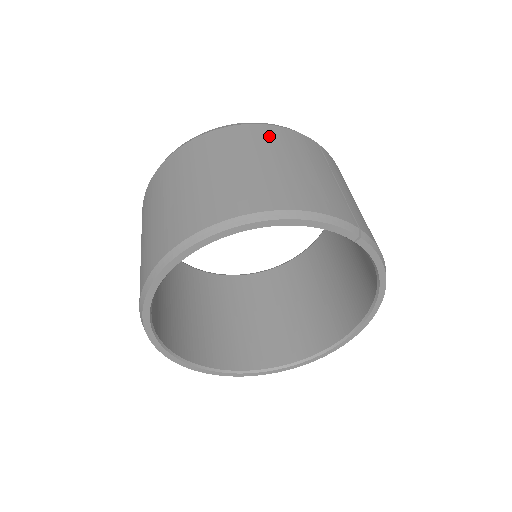
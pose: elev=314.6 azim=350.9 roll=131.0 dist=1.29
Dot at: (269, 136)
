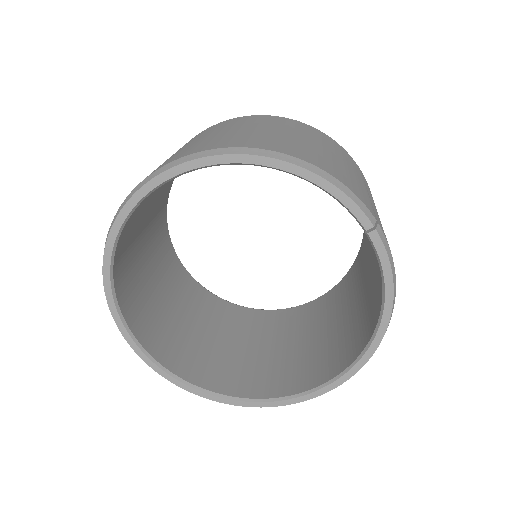
Dot at: (312, 131)
